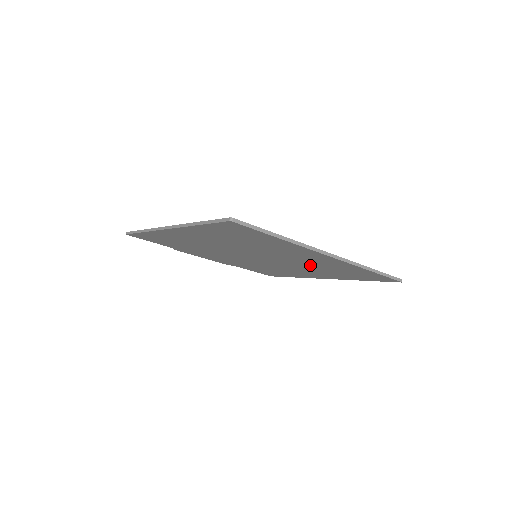
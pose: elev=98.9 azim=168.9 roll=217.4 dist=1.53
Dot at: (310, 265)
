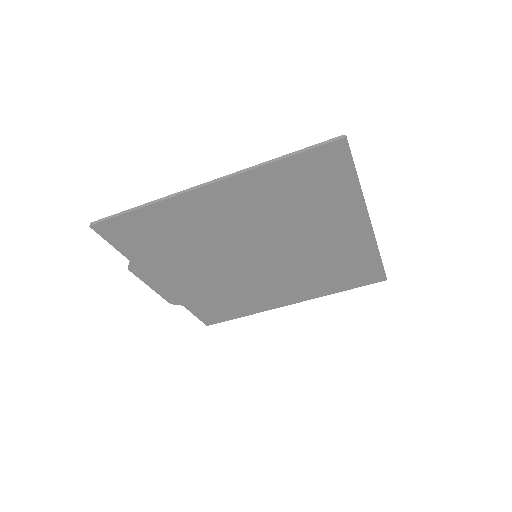
Dot at: (314, 262)
